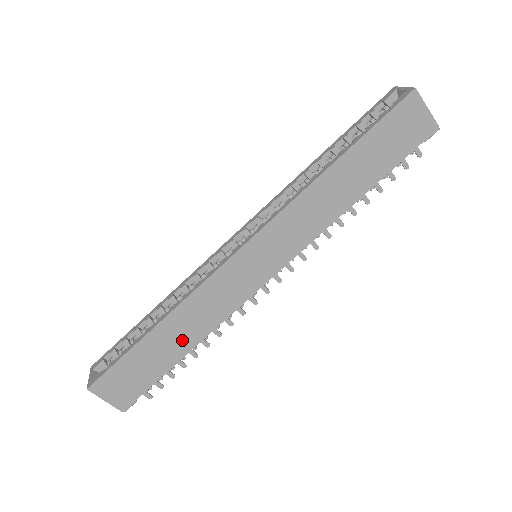
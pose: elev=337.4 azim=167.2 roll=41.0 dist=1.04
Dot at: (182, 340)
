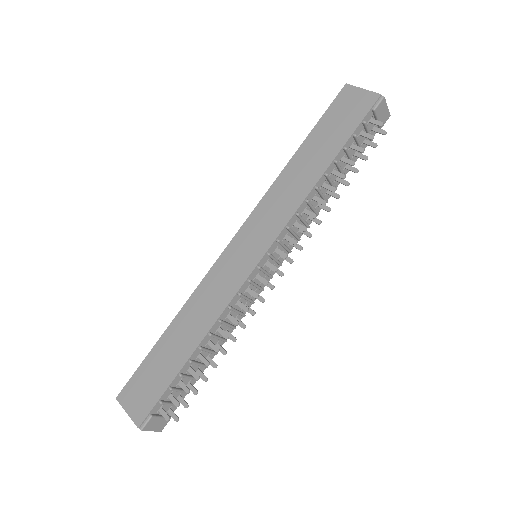
Dot at: (189, 338)
